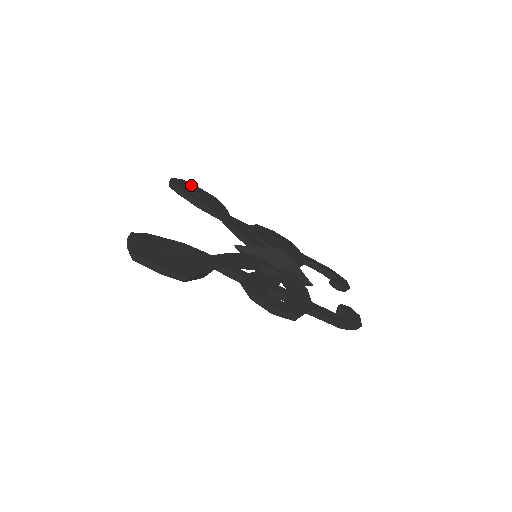
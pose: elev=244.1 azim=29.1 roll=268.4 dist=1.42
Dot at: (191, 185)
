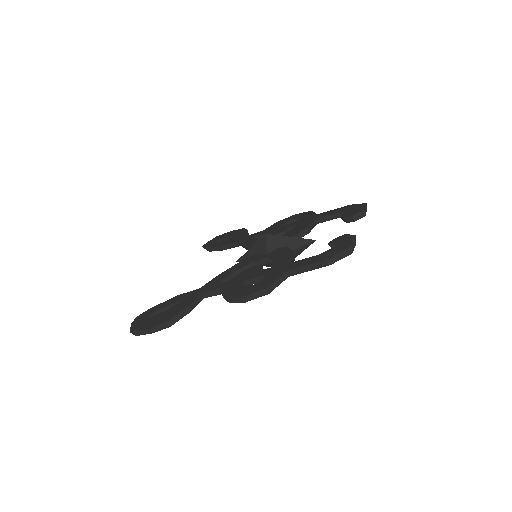
Dot at: (223, 235)
